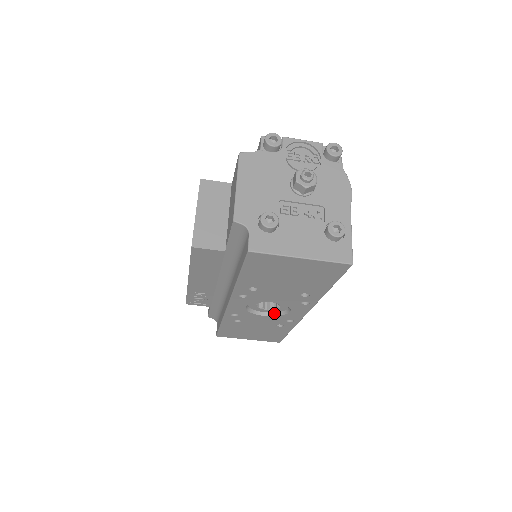
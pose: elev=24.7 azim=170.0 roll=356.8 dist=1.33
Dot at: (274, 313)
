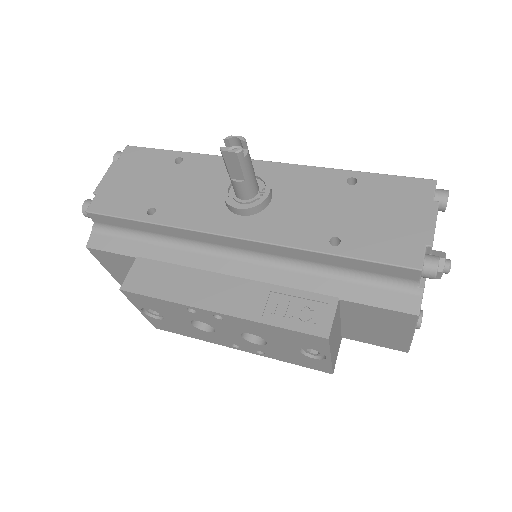
Dot at: occluded
